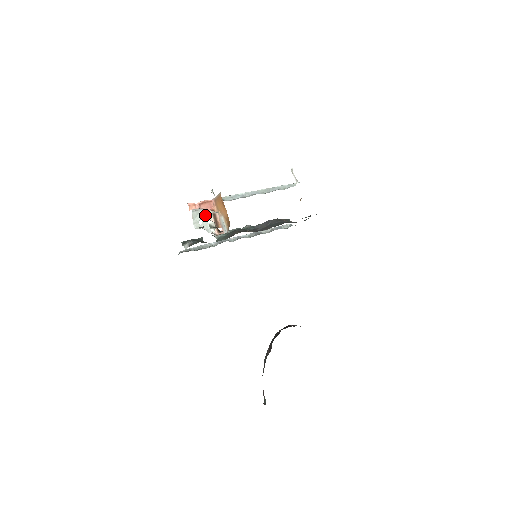
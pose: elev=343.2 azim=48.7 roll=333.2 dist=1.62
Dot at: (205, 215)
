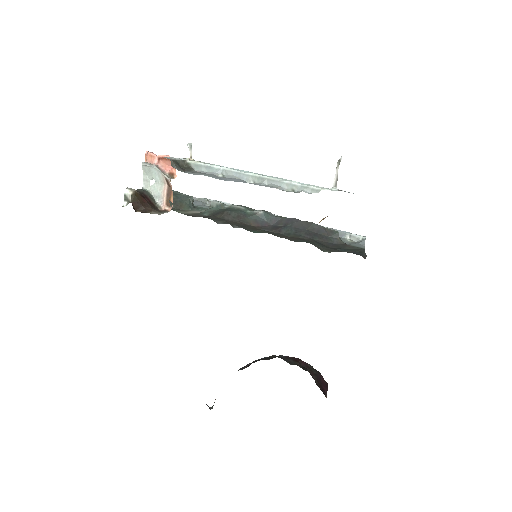
Dot at: (158, 176)
